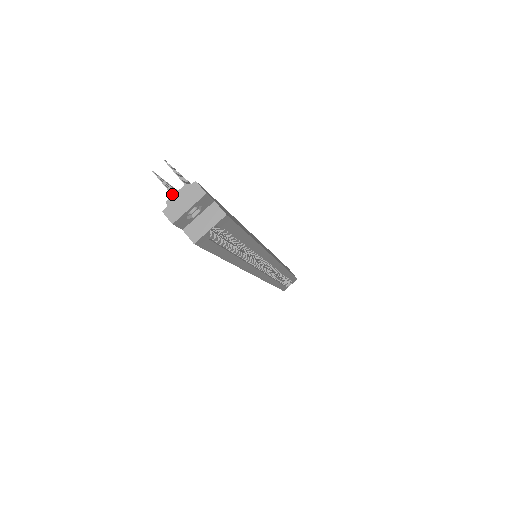
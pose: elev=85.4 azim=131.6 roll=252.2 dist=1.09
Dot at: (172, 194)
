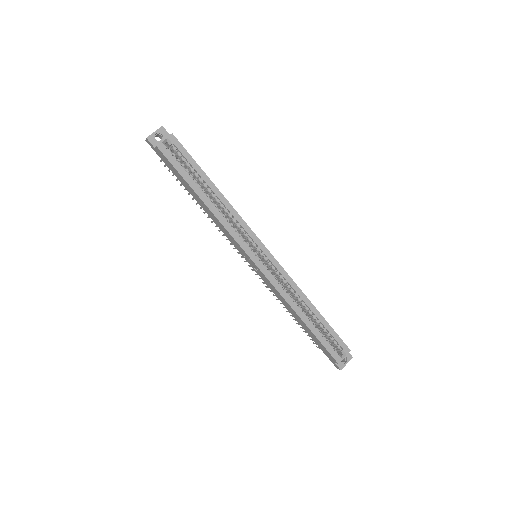
Dot at: occluded
